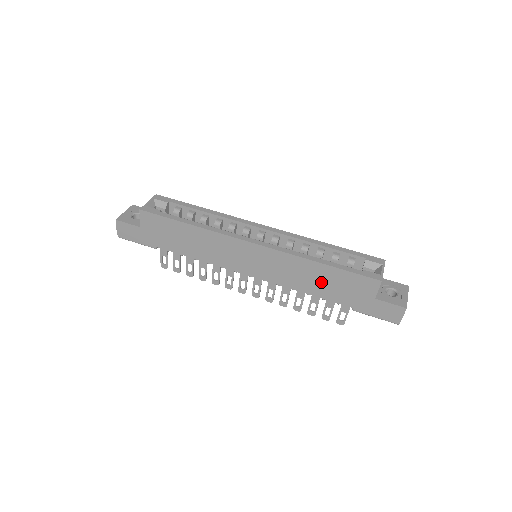
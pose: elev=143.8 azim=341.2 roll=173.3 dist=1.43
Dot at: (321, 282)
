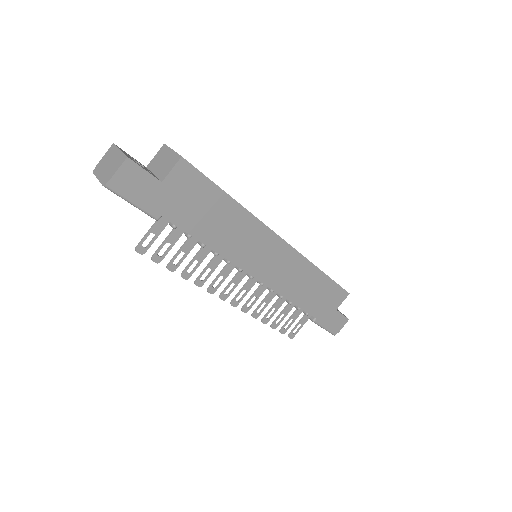
Dot at: (311, 291)
